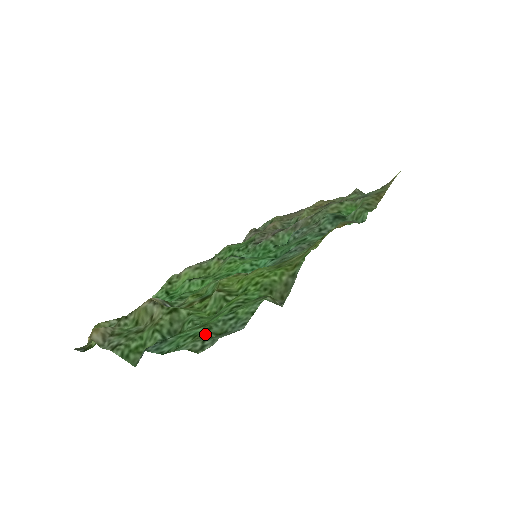
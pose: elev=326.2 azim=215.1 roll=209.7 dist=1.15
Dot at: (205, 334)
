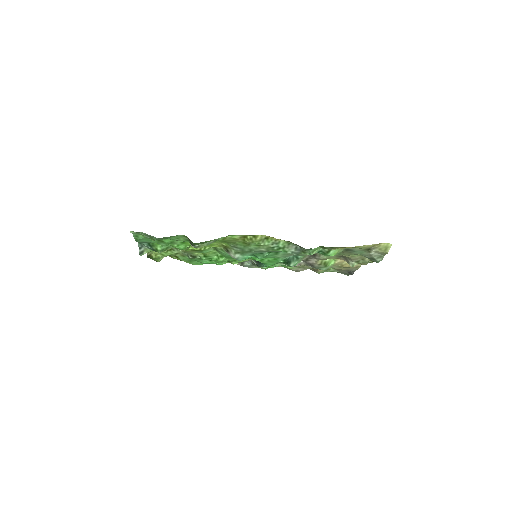
Dot at: occluded
